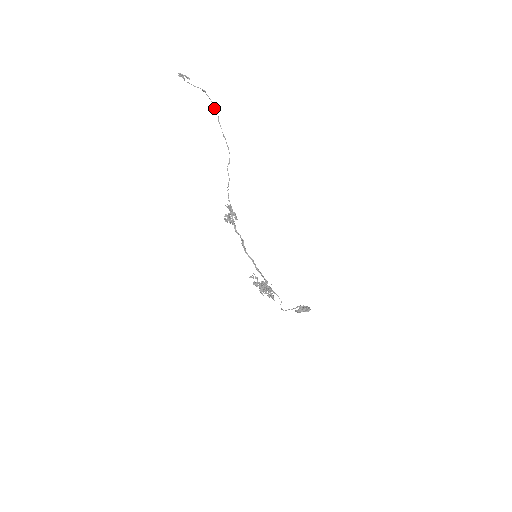
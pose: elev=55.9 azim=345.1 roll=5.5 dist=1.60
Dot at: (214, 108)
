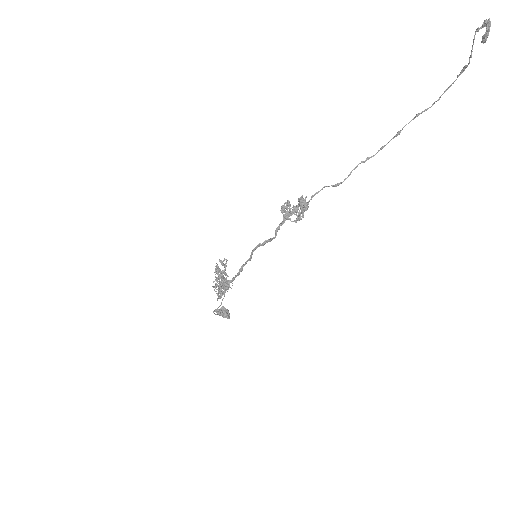
Dot at: (440, 97)
